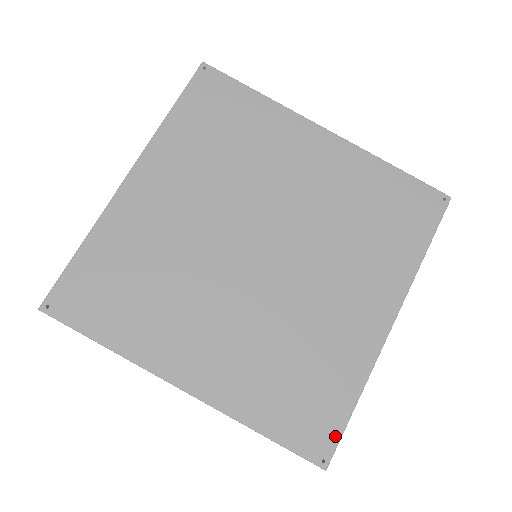
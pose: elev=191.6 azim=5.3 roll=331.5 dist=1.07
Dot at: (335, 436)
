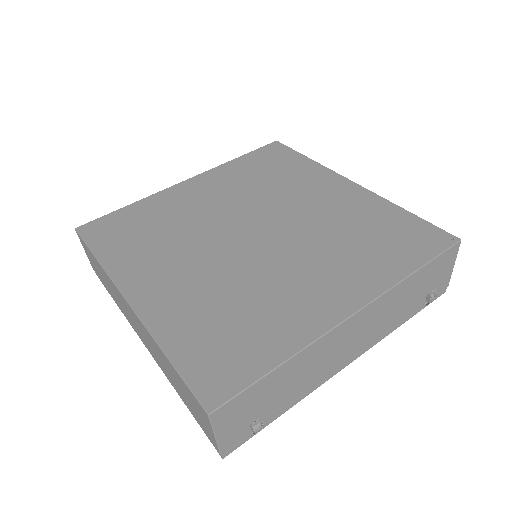
Dot at: (238, 386)
